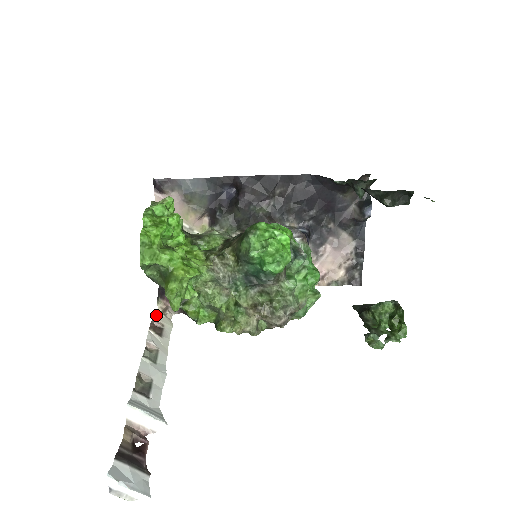
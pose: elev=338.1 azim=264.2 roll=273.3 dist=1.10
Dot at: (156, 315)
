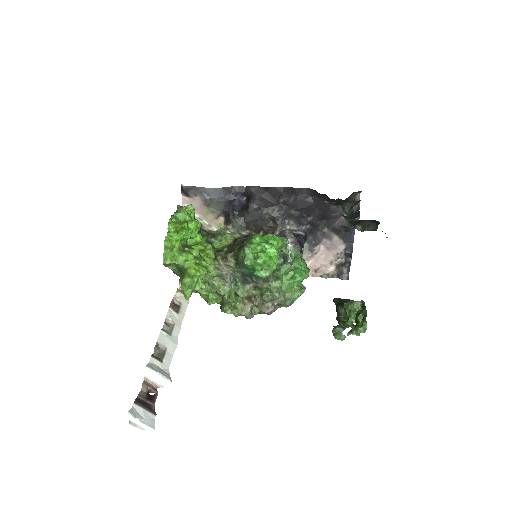
Dot at: (177, 294)
